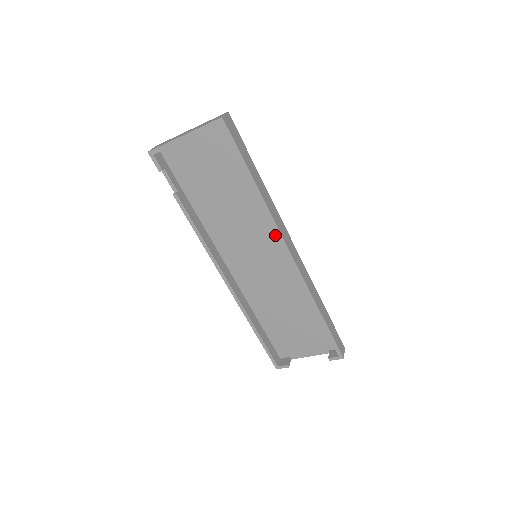
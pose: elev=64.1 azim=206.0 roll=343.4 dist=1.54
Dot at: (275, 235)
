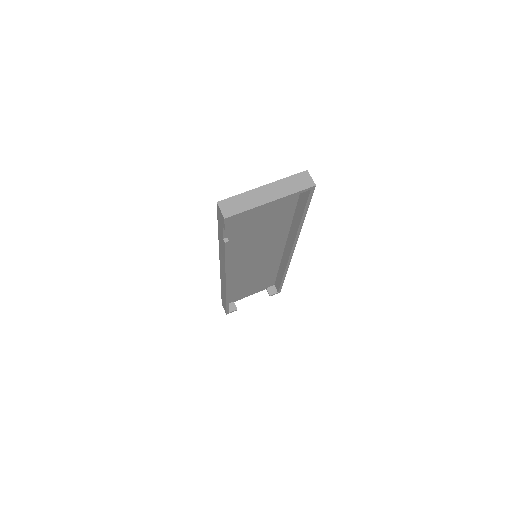
Dot at: (281, 240)
